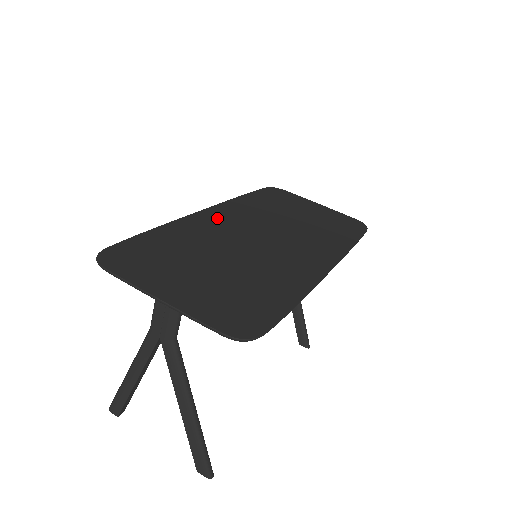
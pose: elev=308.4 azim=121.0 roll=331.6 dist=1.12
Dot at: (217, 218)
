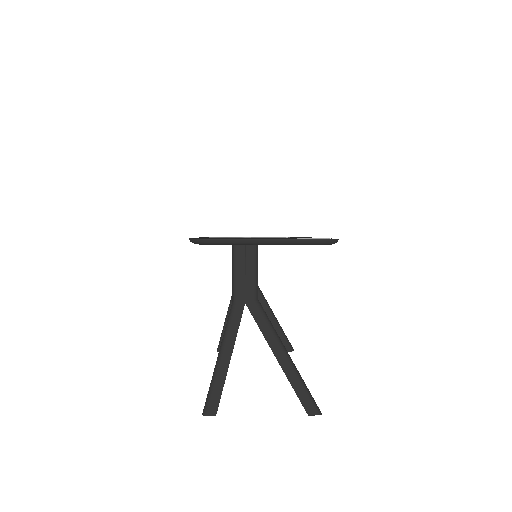
Dot at: occluded
